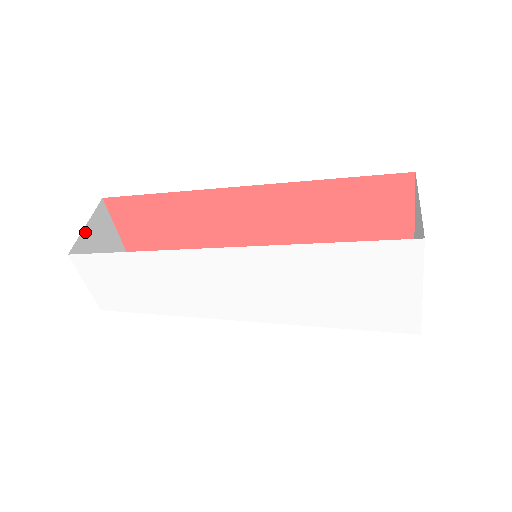
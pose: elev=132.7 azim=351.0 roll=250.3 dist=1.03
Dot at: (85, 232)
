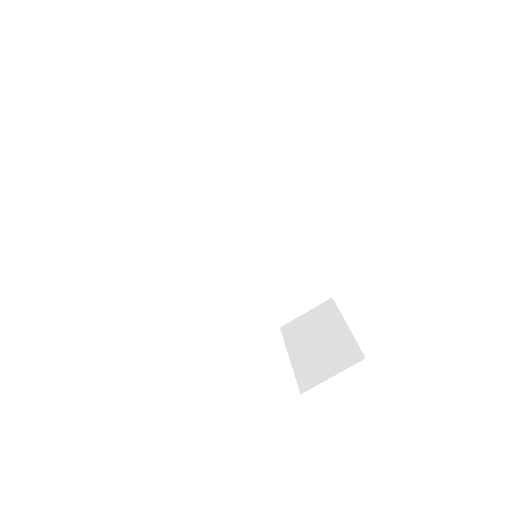
Dot at: occluded
